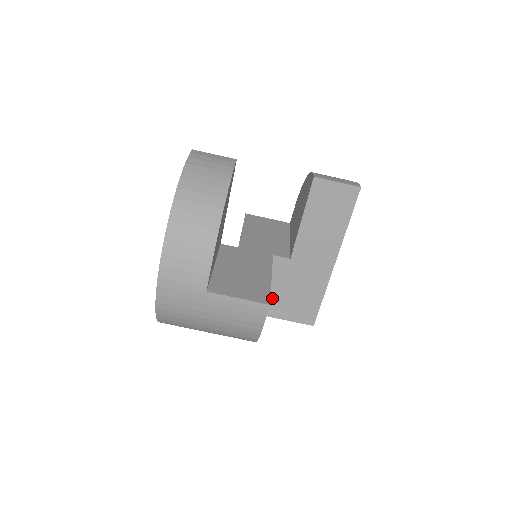
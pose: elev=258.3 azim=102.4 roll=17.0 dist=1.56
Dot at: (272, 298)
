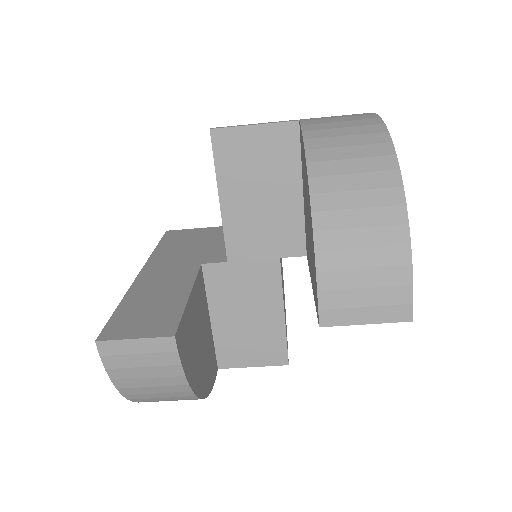
Dot at: occluded
